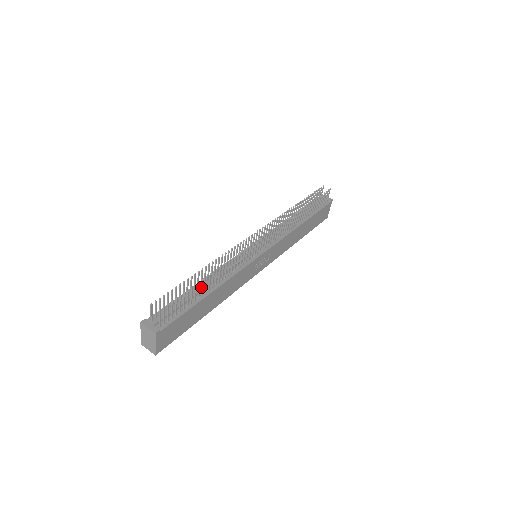
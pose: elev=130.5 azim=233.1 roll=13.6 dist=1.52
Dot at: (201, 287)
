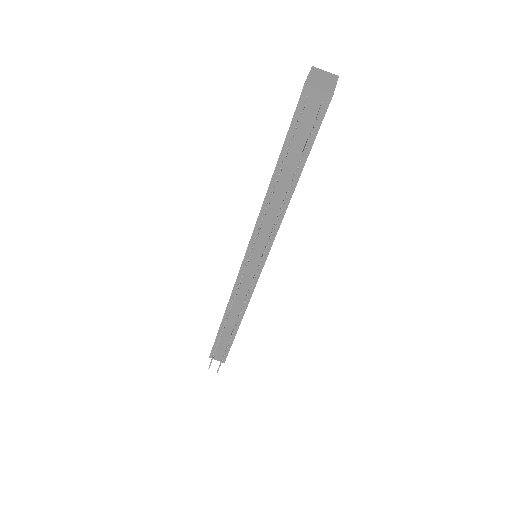
Dot at: (229, 326)
